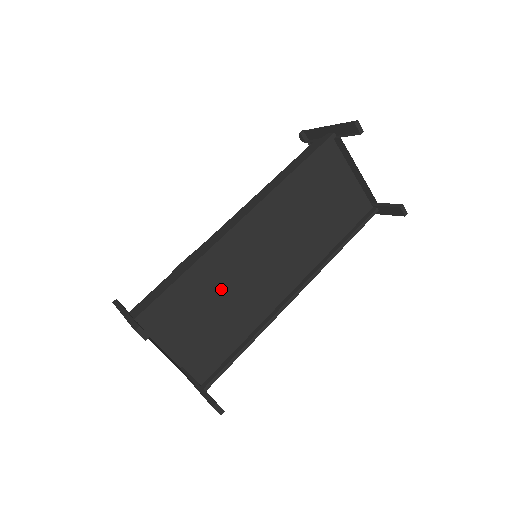
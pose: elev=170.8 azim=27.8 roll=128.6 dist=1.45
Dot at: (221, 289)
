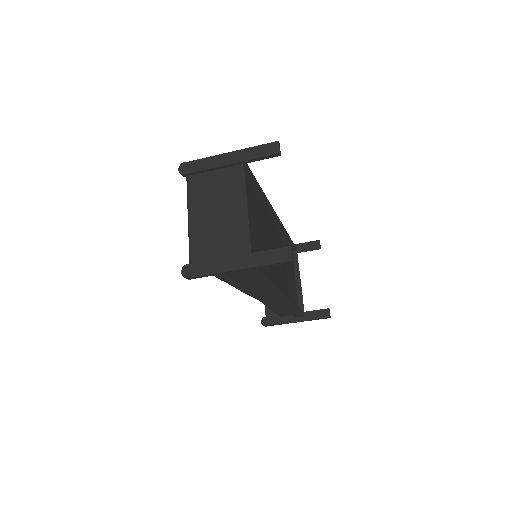
Dot at: (261, 228)
